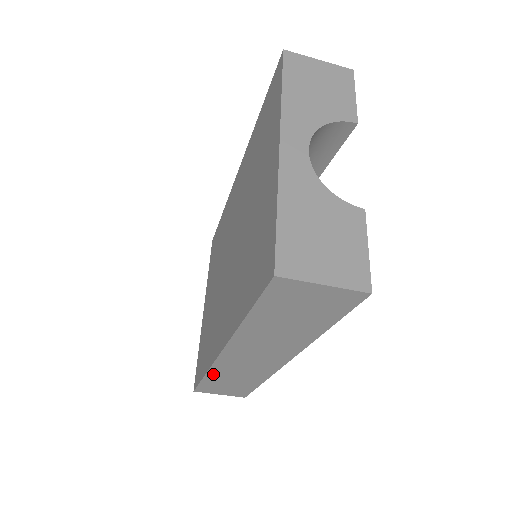
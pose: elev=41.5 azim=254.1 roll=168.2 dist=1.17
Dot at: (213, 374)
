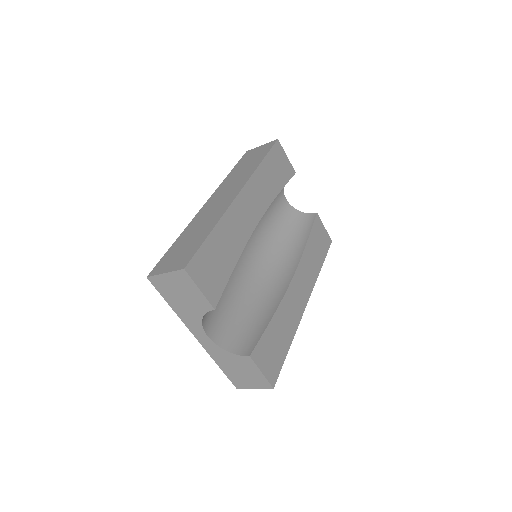
Dot at: occluded
